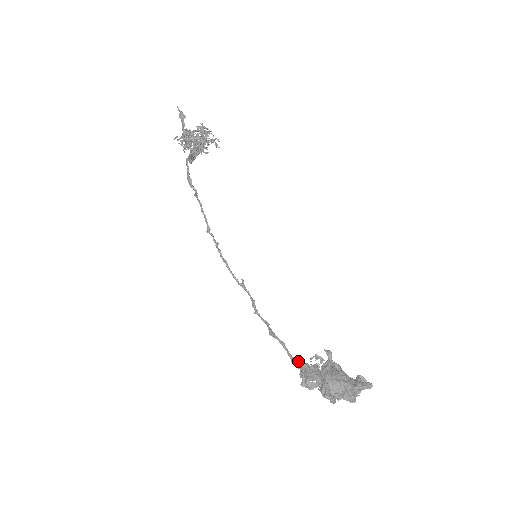
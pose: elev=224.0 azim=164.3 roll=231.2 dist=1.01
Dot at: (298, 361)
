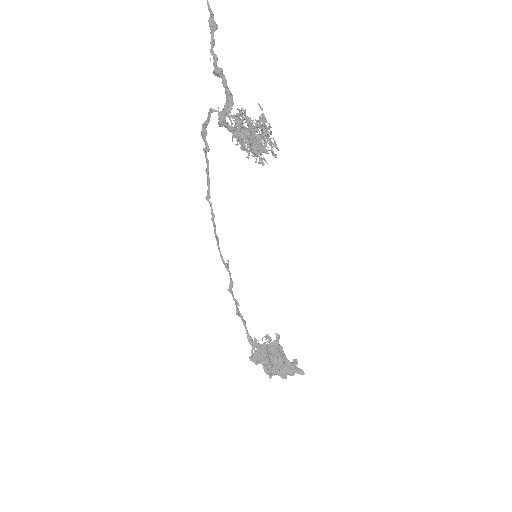
Dot at: (254, 341)
